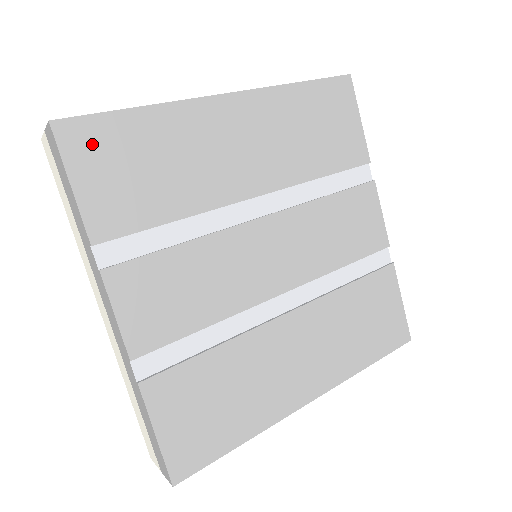
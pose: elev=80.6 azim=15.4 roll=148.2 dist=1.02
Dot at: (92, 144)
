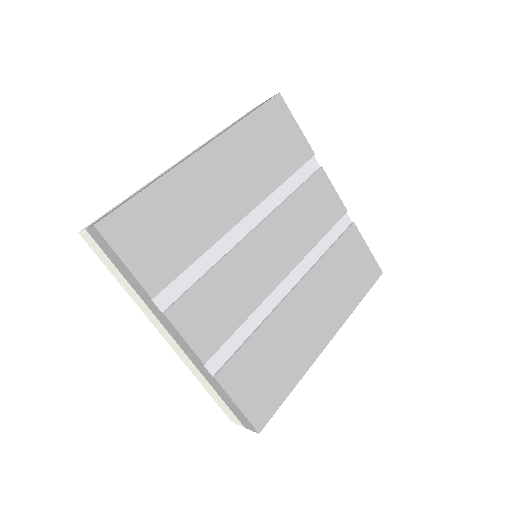
Dot at: (126, 229)
